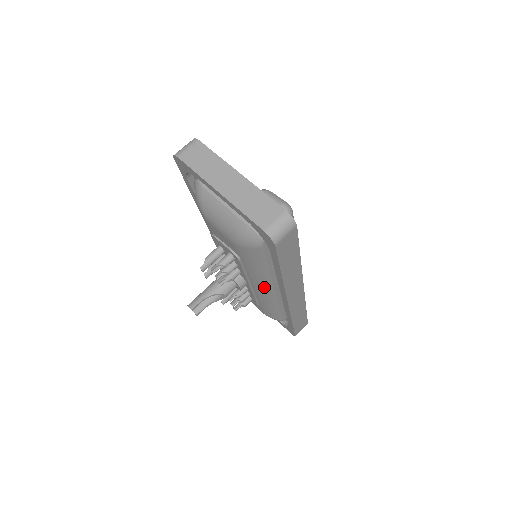
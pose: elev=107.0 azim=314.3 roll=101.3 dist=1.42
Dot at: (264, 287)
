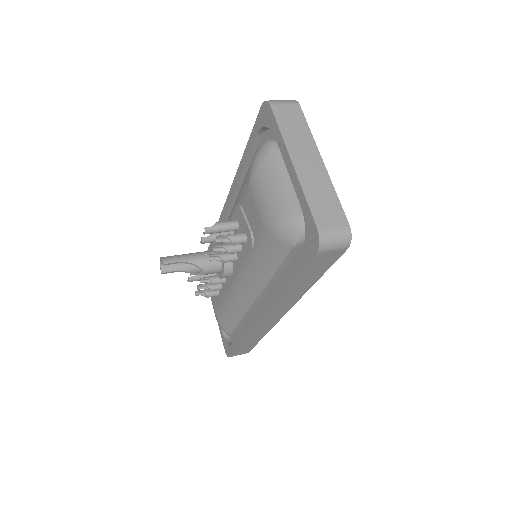
Dot at: (248, 290)
